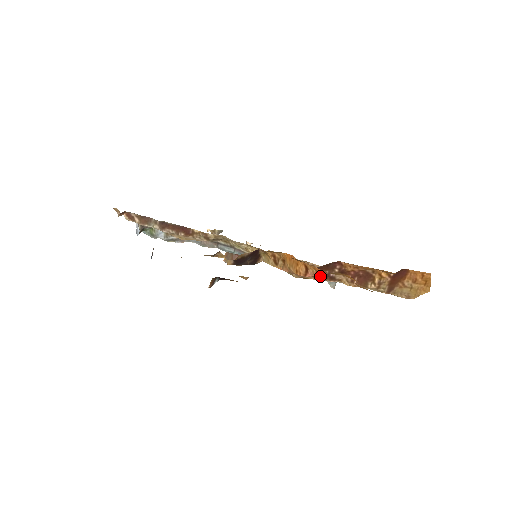
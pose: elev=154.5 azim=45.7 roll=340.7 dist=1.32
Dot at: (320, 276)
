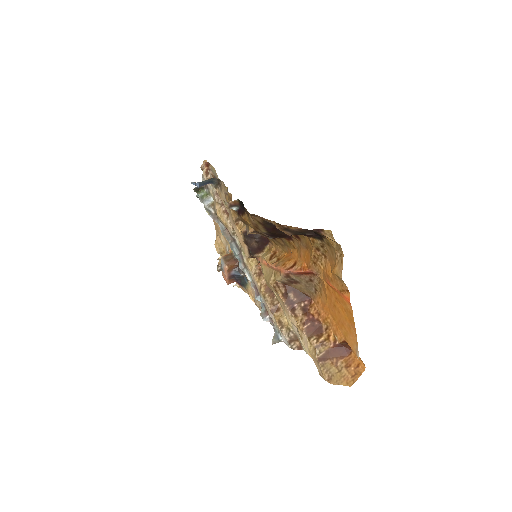
Dot at: (287, 298)
